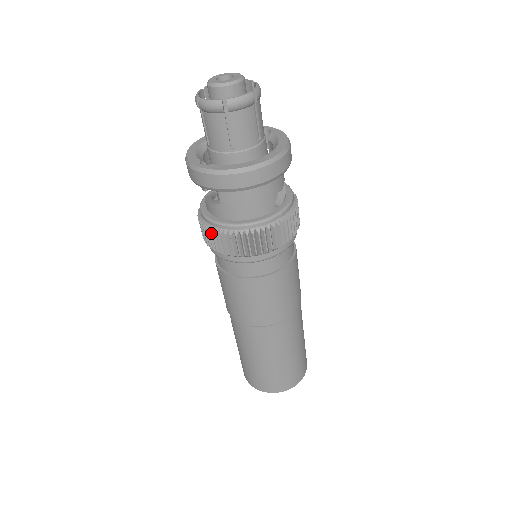
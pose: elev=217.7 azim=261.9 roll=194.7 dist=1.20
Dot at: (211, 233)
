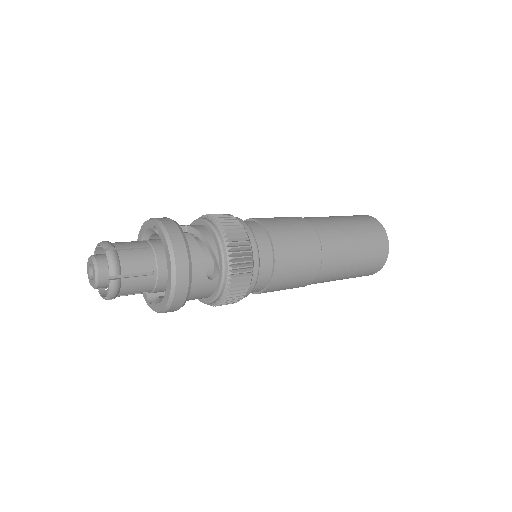
Dot at: occluded
